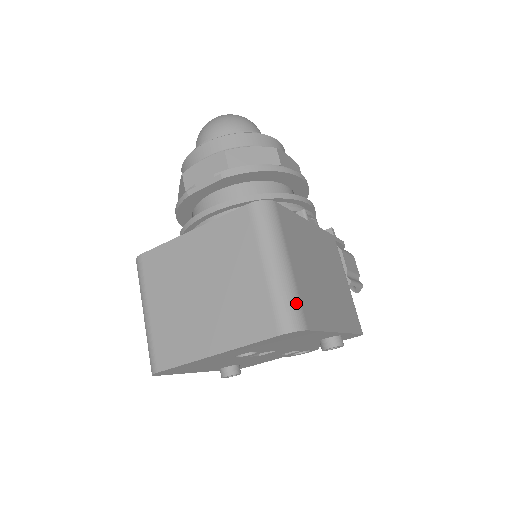
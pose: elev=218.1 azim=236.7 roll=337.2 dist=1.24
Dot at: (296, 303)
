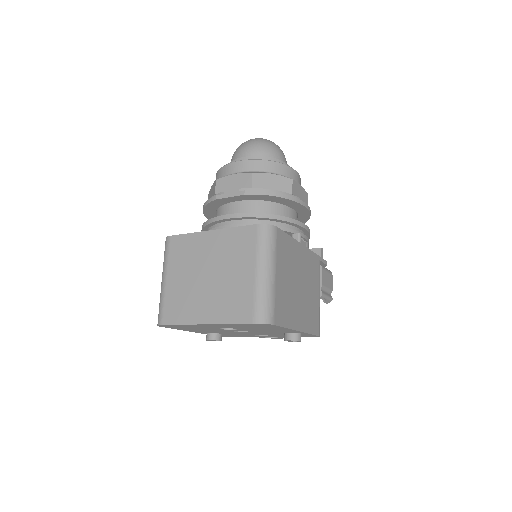
Dot at: (271, 304)
